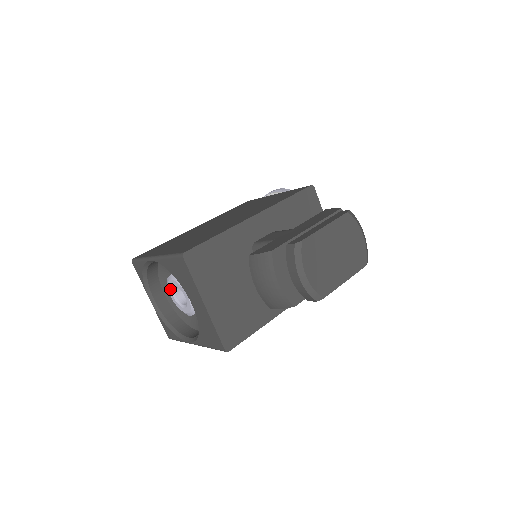
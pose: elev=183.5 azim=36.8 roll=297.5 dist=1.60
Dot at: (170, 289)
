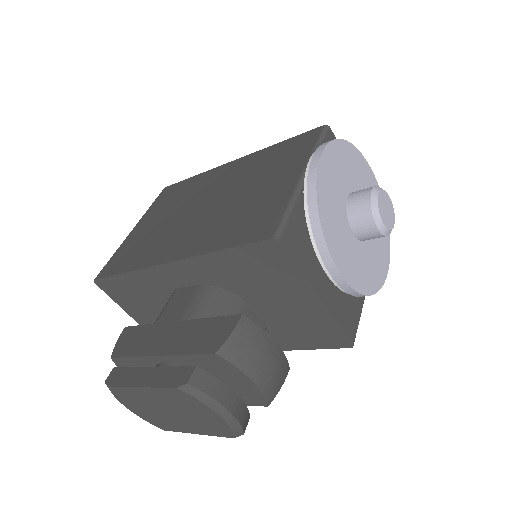
Dot at: occluded
